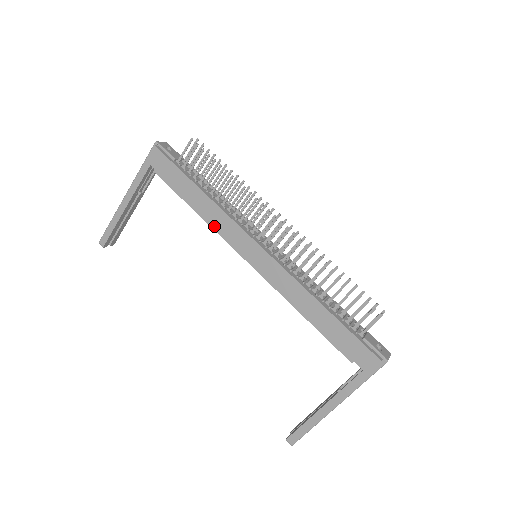
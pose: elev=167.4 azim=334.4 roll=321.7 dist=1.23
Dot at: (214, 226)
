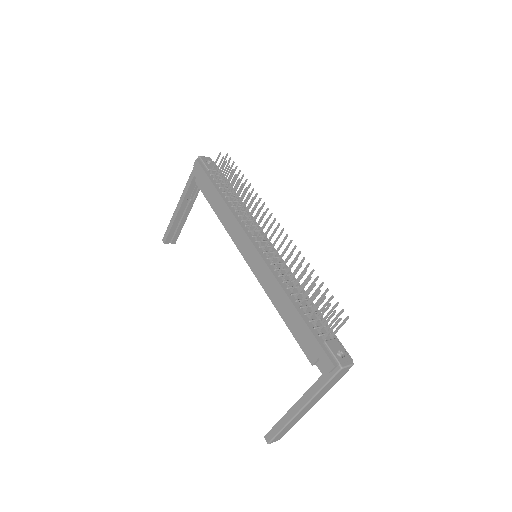
Dot at: (226, 226)
